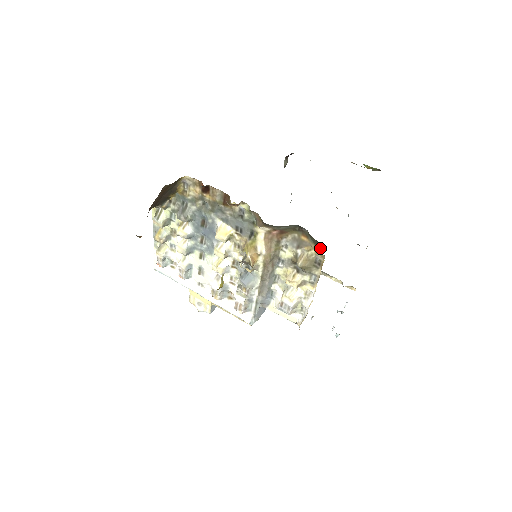
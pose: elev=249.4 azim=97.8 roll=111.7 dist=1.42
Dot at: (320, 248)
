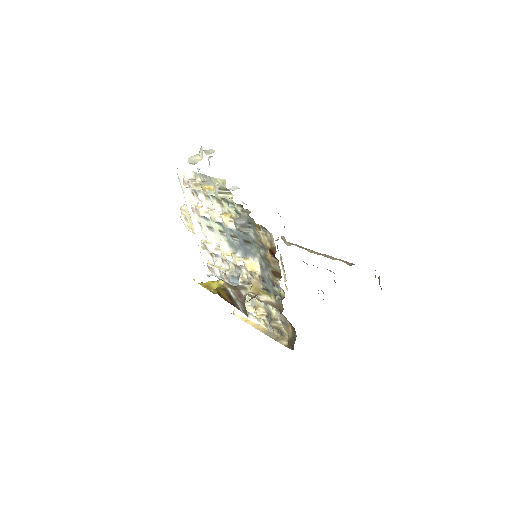
Dot at: (291, 347)
